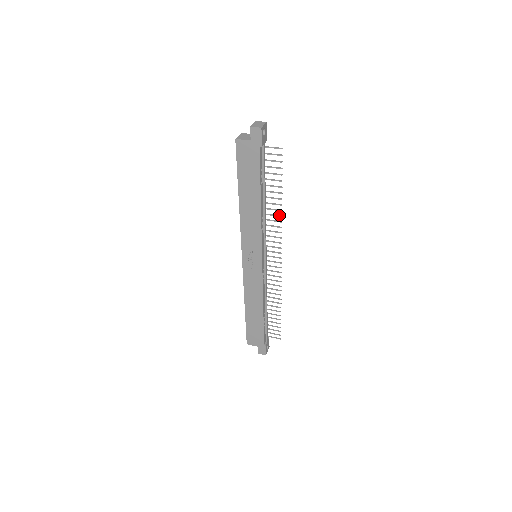
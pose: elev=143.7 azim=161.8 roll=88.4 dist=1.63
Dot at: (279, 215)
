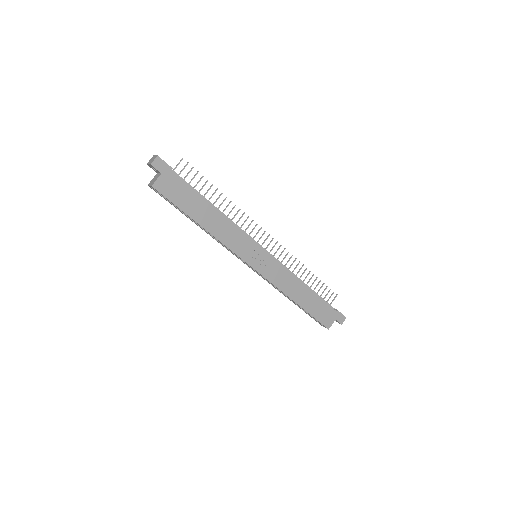
Dot at: (233, 207)
